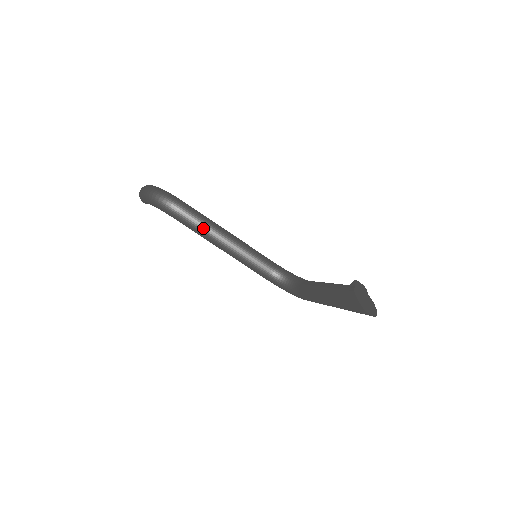
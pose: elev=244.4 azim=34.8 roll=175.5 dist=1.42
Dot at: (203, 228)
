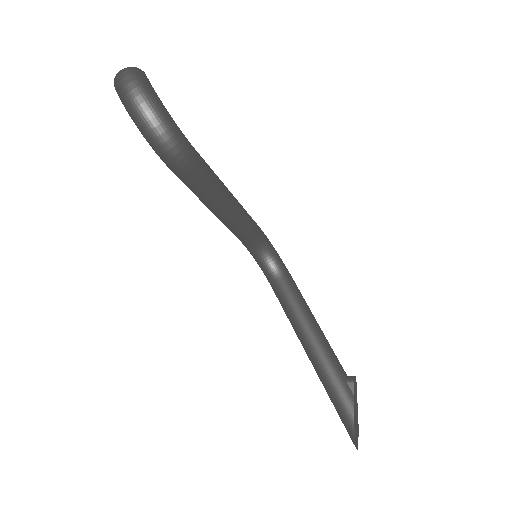
Dot at: (206, 196)
